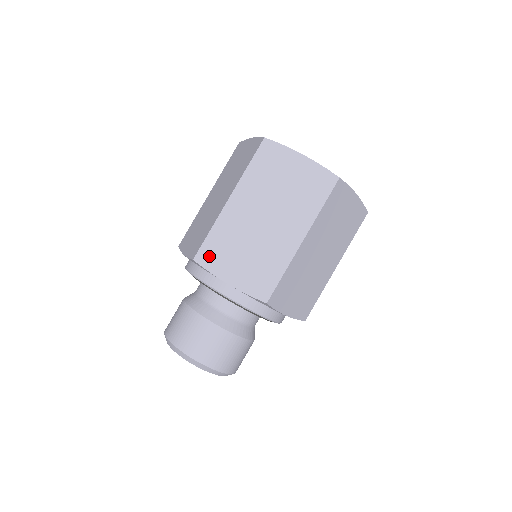
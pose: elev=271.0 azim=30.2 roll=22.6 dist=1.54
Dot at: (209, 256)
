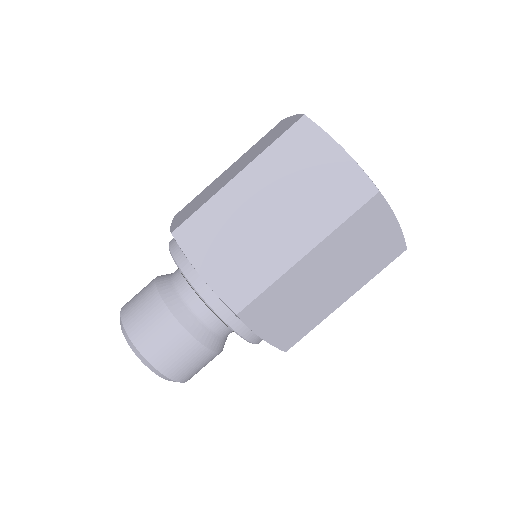
Dot at: (190, 235)
